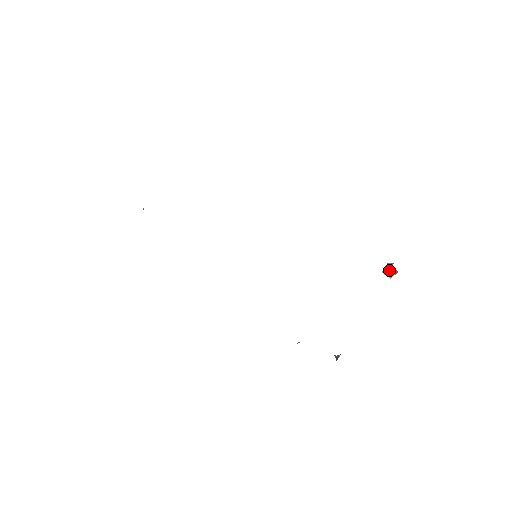
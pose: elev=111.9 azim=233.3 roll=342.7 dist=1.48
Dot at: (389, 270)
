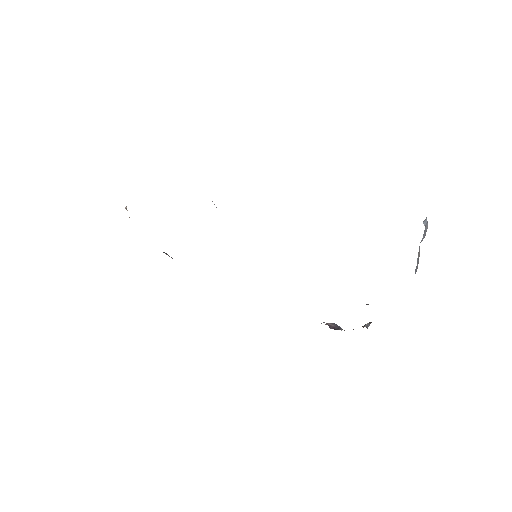
Dot at: occluded
